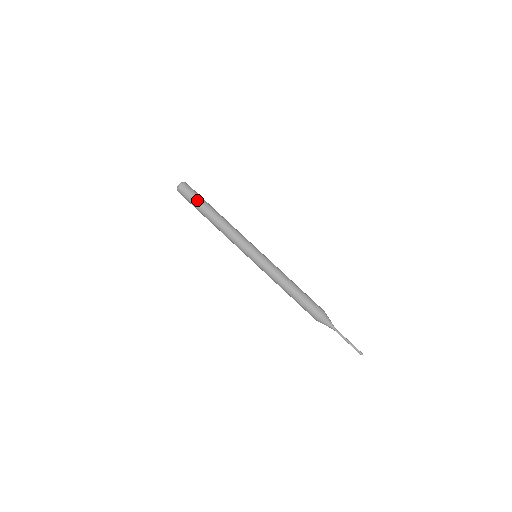
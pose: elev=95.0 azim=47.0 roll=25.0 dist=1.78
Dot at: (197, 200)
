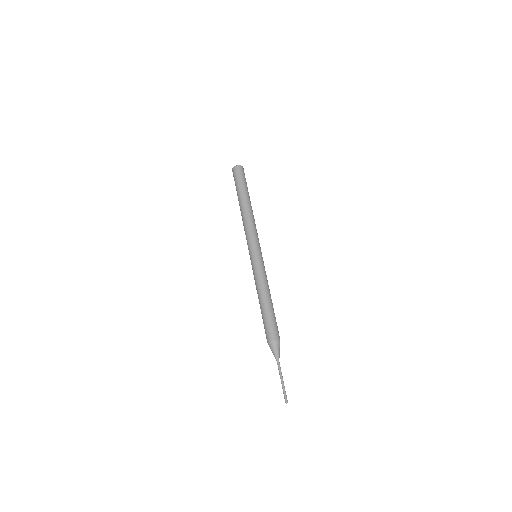
Dot at: (240, 184)
